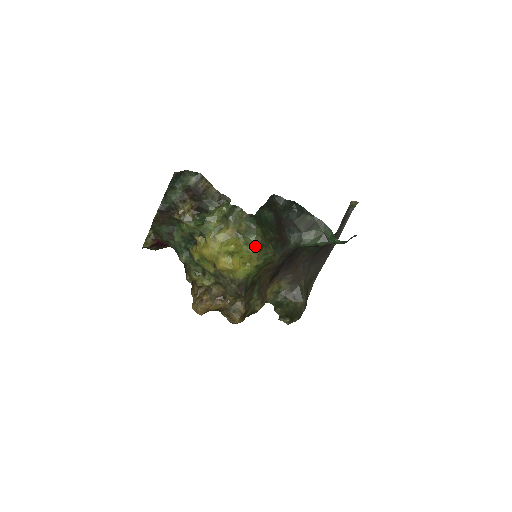
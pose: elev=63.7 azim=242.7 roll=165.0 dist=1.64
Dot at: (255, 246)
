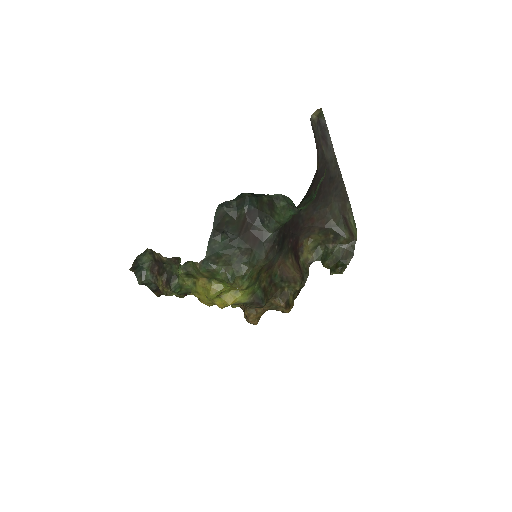
Dot at: (227, 282)
